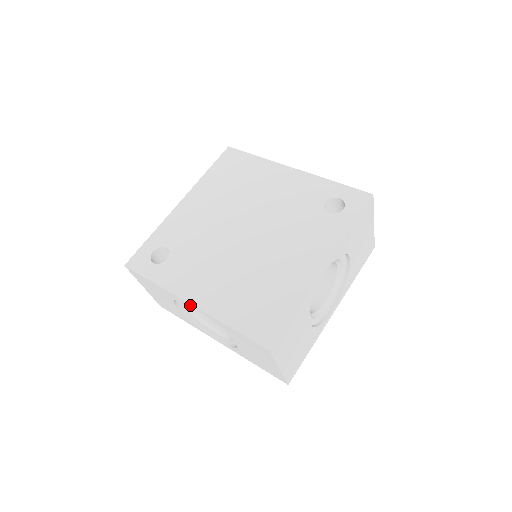
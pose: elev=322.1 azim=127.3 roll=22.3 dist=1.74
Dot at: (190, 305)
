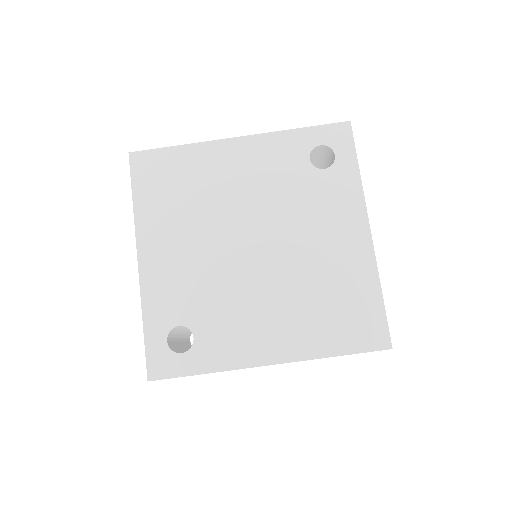
Dot at: occluded
